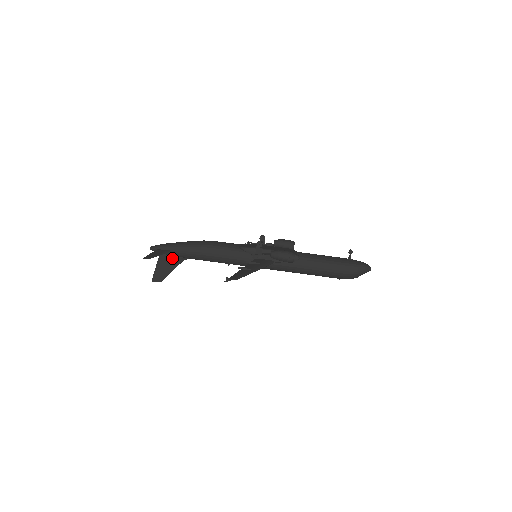
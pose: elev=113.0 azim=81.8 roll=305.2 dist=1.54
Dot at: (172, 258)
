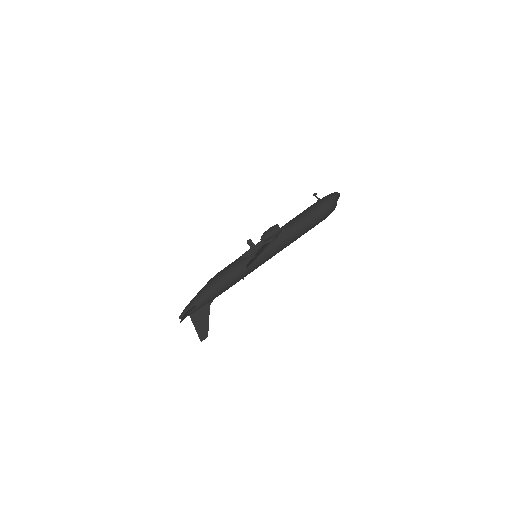
Dot at: (201, 311)
